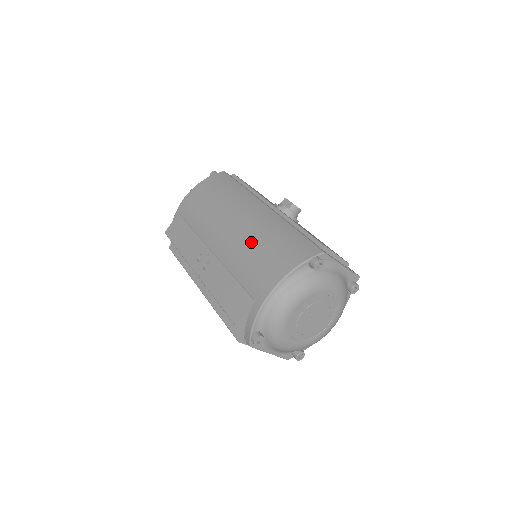
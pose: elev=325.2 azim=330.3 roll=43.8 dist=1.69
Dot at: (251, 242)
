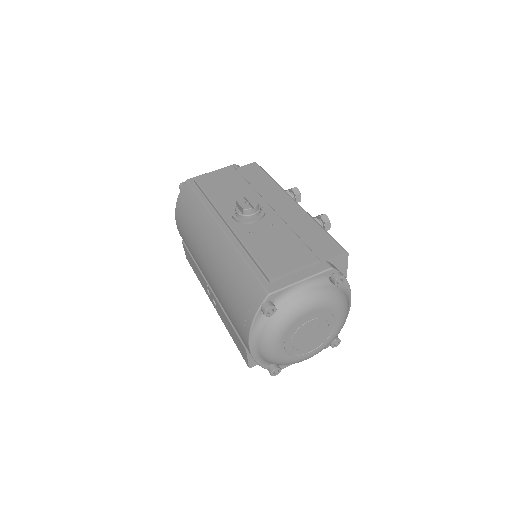
Dot at: (221, 287)
